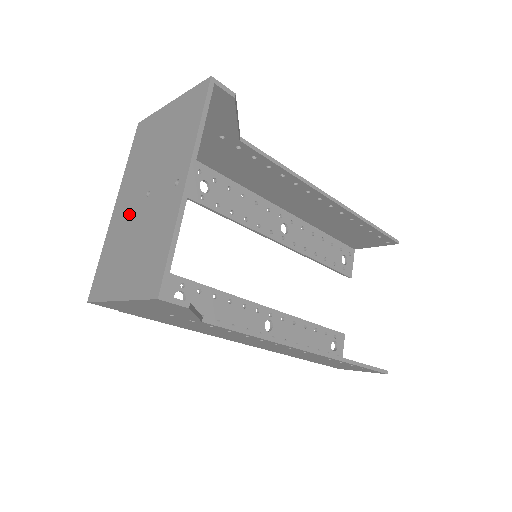
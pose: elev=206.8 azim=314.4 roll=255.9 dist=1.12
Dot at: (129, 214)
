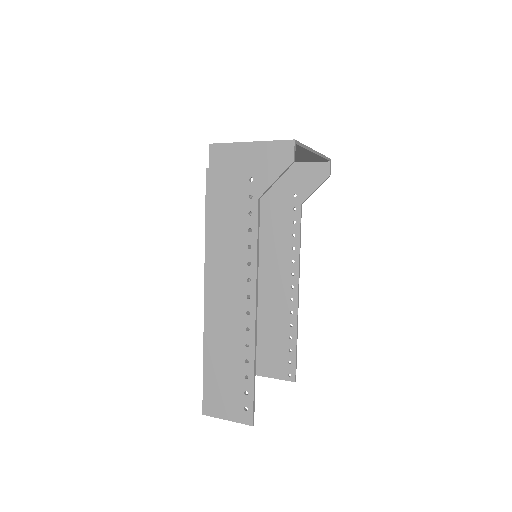
Dot at: occluded
